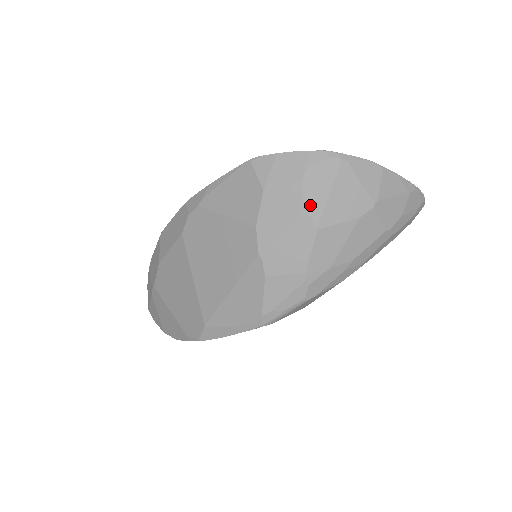
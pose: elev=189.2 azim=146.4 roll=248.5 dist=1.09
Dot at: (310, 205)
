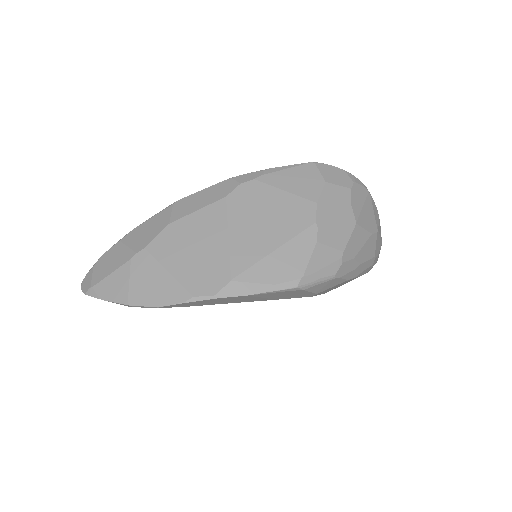
Dot at: (354, 206)
